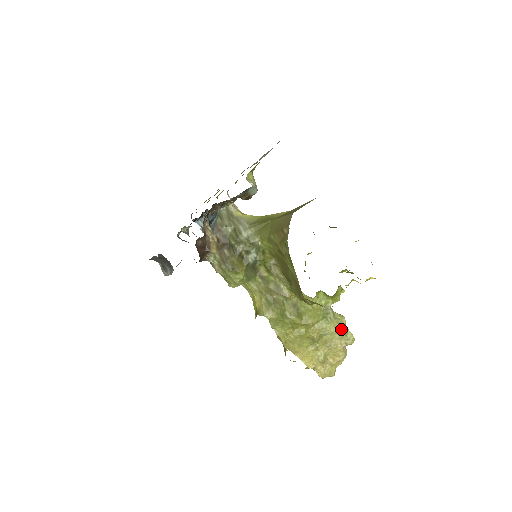
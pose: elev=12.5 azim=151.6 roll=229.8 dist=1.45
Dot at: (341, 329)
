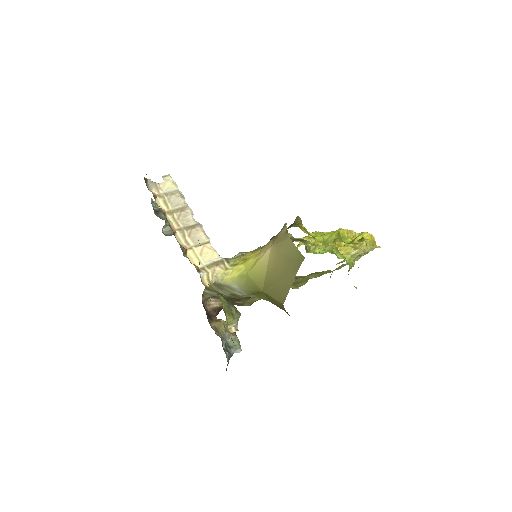
Dot at: (361, 256)
